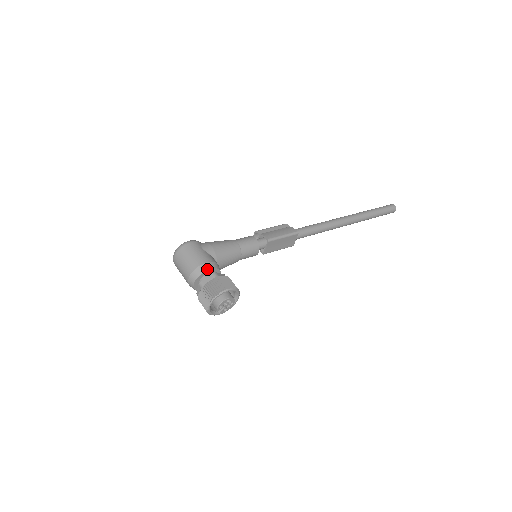
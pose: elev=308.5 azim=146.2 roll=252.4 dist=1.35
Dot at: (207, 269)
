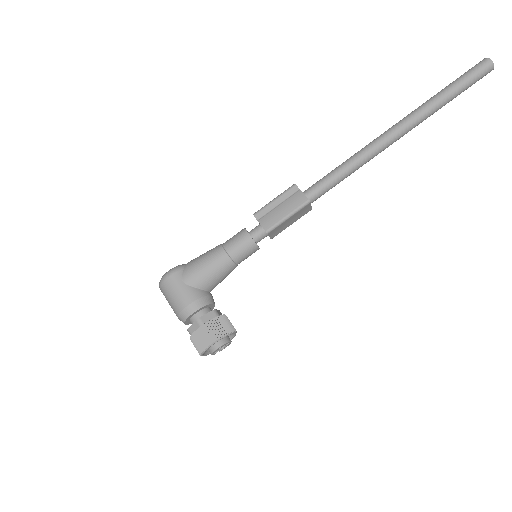
Dot at: (190, 314)
